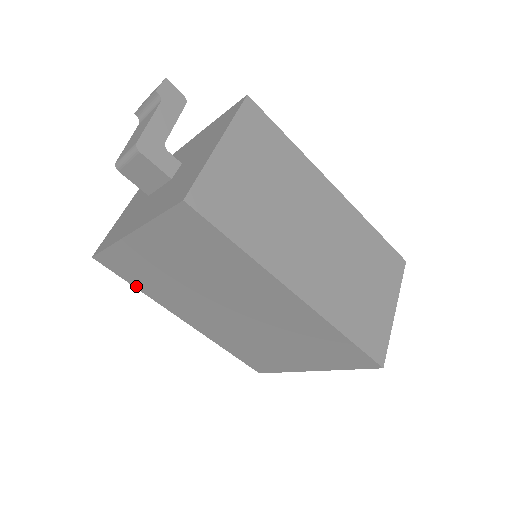
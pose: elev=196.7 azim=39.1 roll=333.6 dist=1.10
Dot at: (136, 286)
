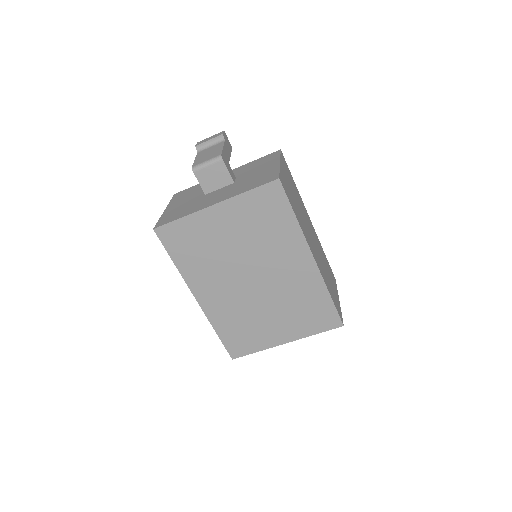
Dot at: (175, 260)
